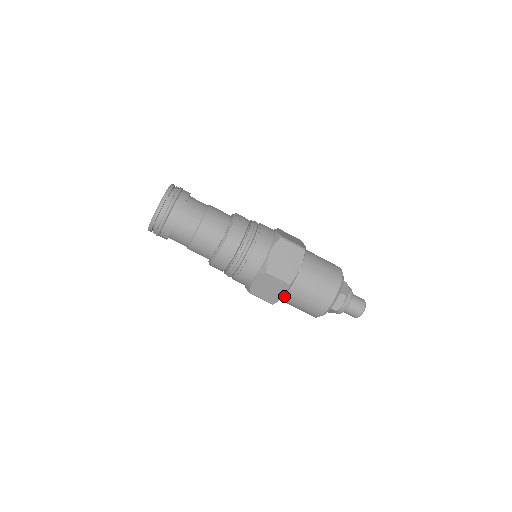
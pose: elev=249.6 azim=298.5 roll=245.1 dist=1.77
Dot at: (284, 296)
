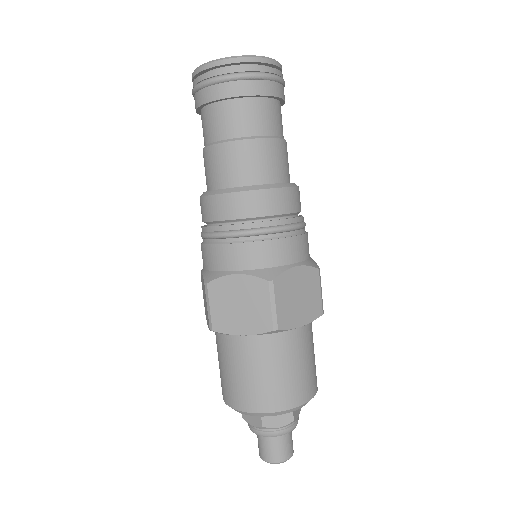
Dot at: occluded
